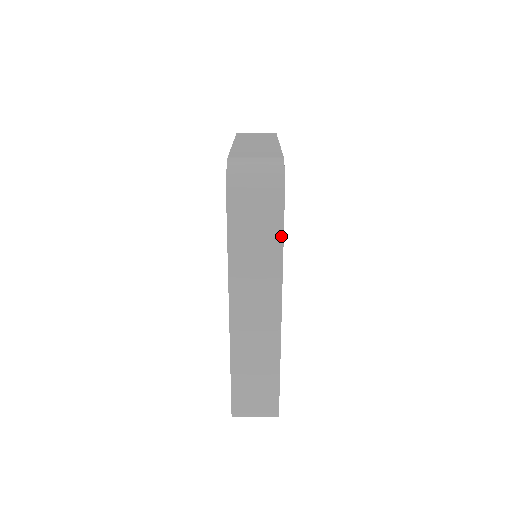
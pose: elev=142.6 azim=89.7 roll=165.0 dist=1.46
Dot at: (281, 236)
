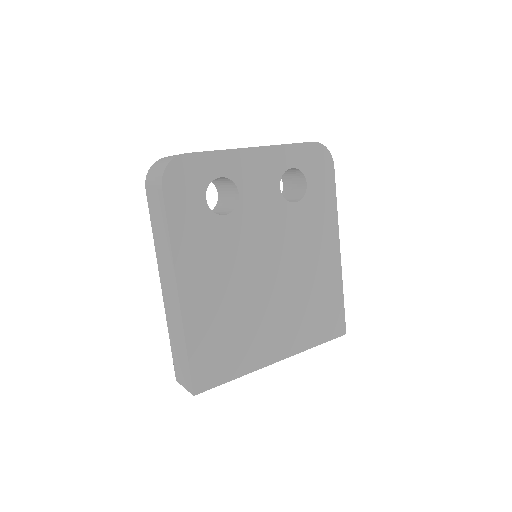
Dot at: (166, 218)
